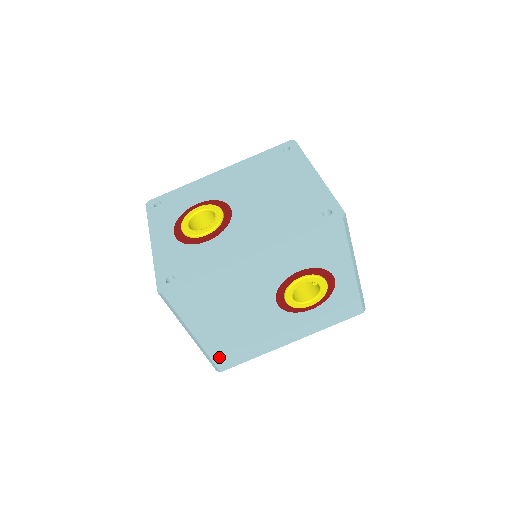
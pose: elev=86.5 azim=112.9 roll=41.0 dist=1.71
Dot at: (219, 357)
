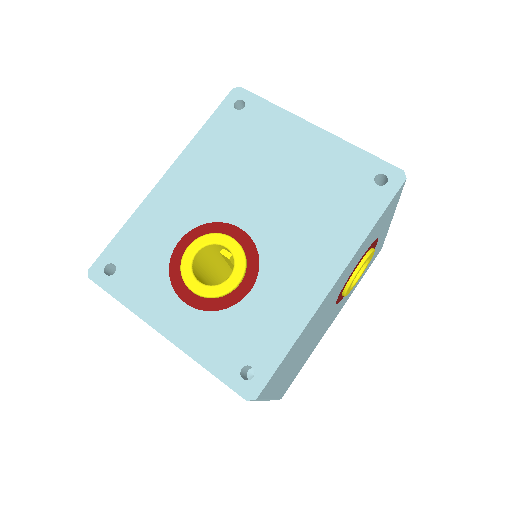
Dot at: (283, 390)
